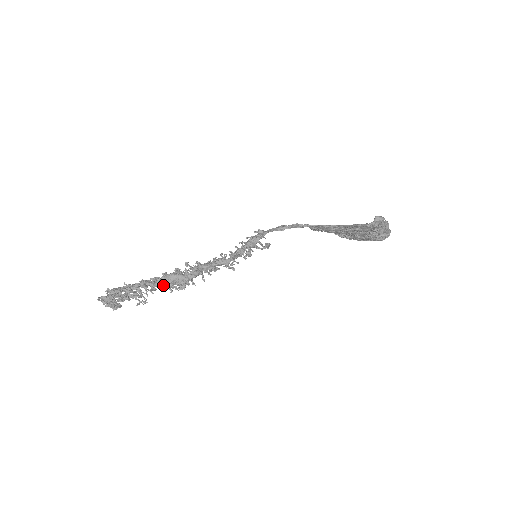
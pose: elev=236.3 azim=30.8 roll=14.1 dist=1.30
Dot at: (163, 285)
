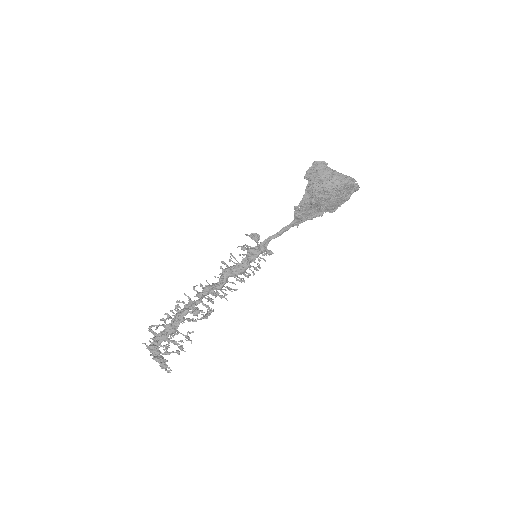
Dot at: (188, 309)
